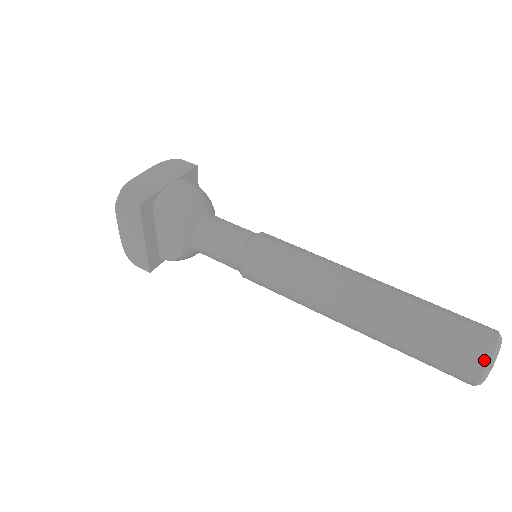
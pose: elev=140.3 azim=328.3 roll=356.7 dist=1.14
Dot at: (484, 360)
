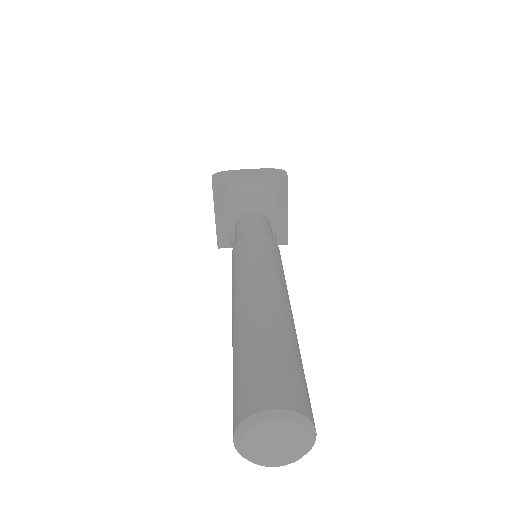
Dot at: (242, 416)
